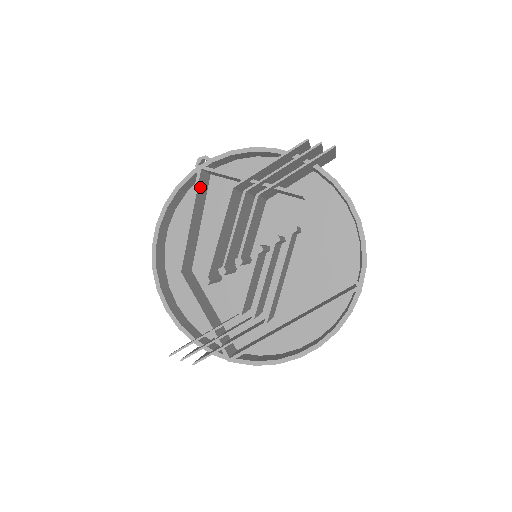
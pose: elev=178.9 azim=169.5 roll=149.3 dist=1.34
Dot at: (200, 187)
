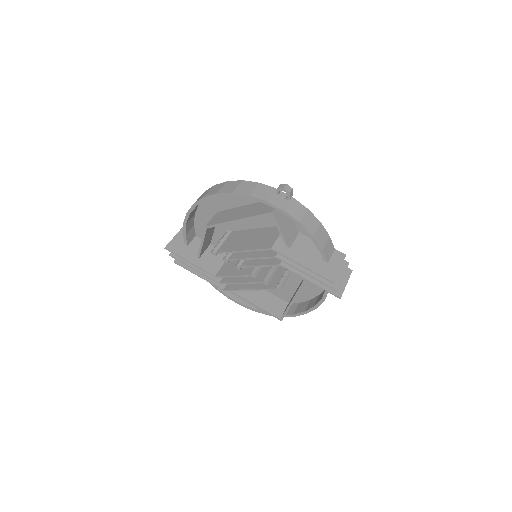
Dot at: occluded
